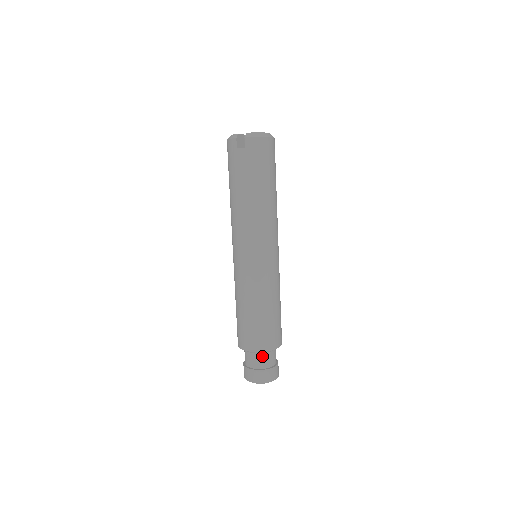
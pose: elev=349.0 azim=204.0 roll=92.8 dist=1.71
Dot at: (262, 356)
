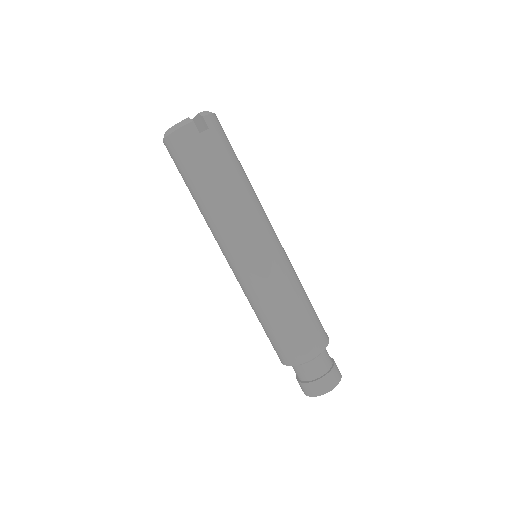
Dot at: (324, 354)
